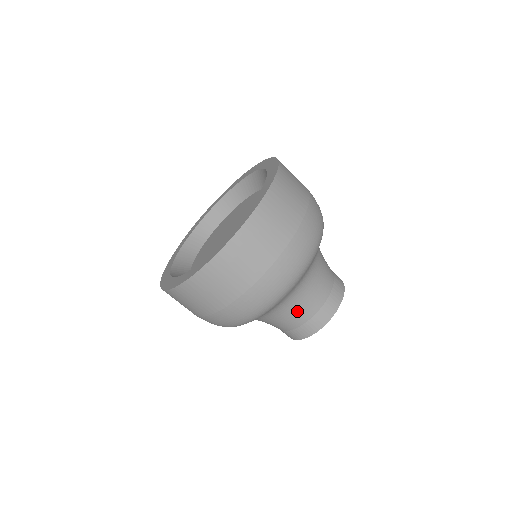
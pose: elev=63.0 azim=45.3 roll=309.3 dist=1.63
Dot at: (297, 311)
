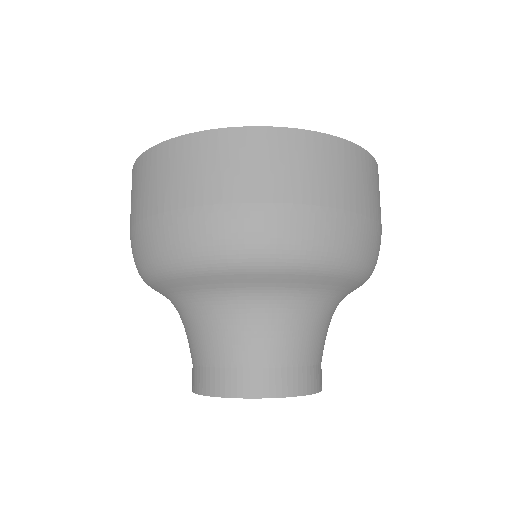
Dot at: (312, 335)
